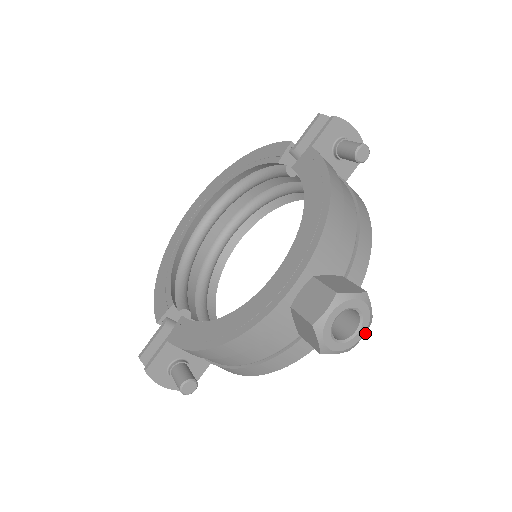
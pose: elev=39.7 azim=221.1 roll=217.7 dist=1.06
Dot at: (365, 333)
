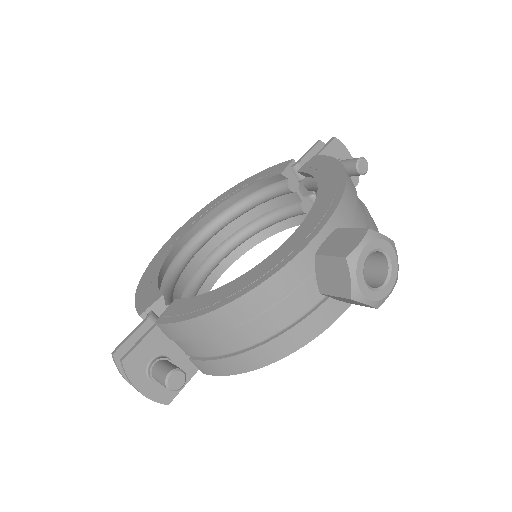
Dot at: occluded
